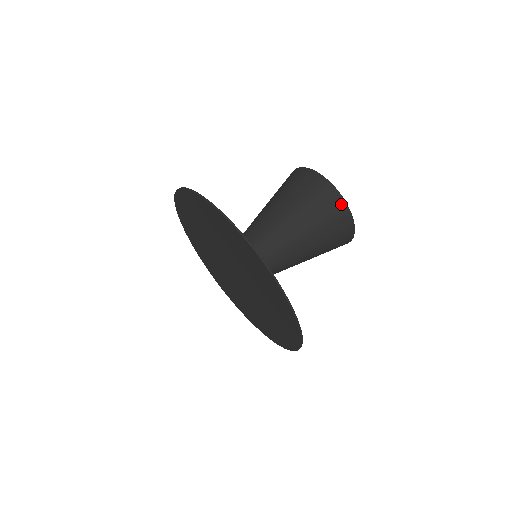
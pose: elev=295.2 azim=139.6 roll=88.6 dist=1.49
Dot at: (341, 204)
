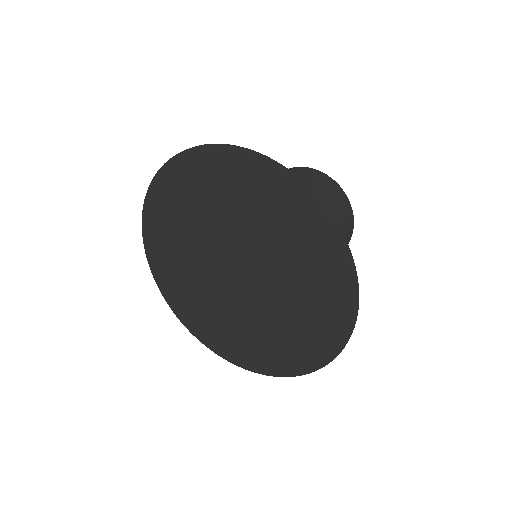
Dot at: (346, 204)
